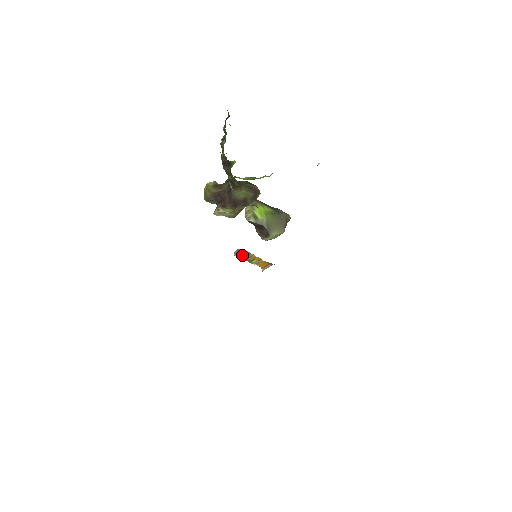
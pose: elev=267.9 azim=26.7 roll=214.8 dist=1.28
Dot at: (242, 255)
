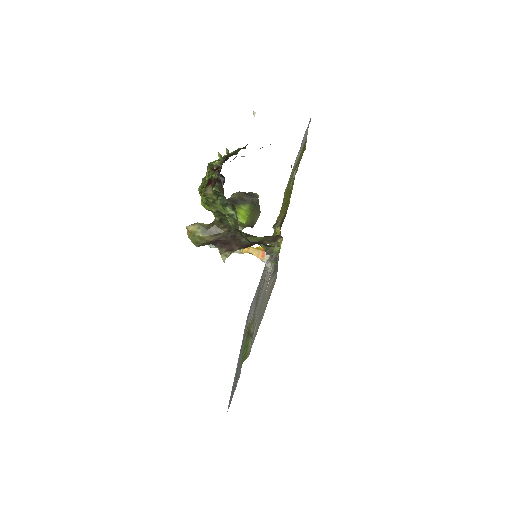
Dot at: occluded
